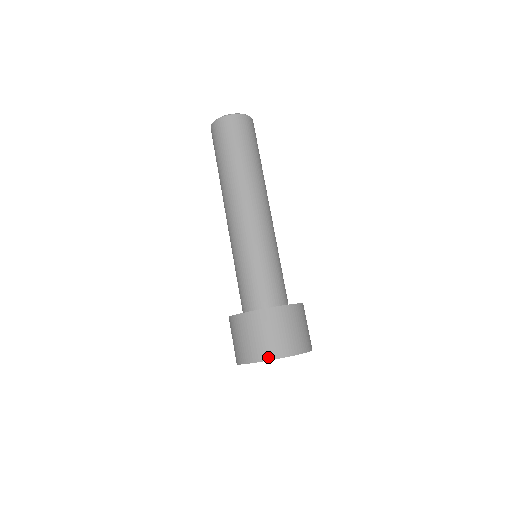
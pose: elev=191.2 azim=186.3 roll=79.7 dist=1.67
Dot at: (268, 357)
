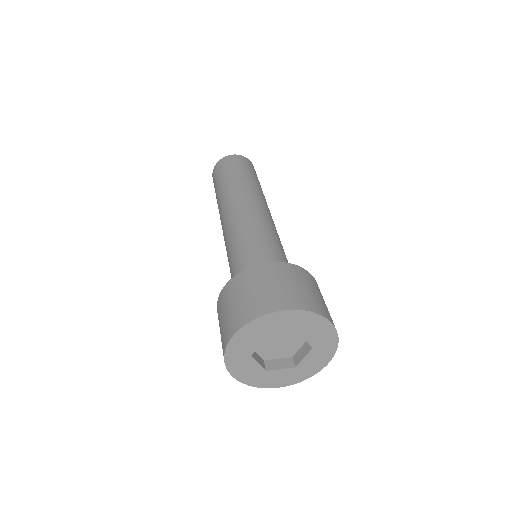
Dot at: (324, 314)
